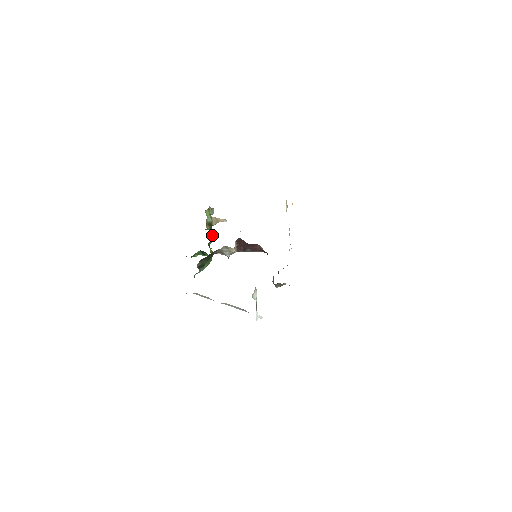
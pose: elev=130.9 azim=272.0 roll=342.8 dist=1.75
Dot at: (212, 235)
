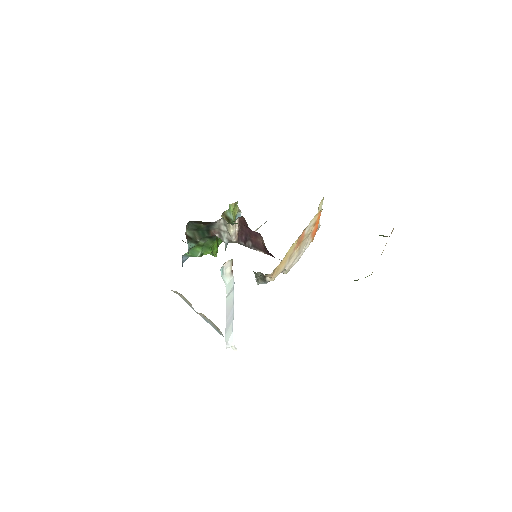
Dot at: occluded
